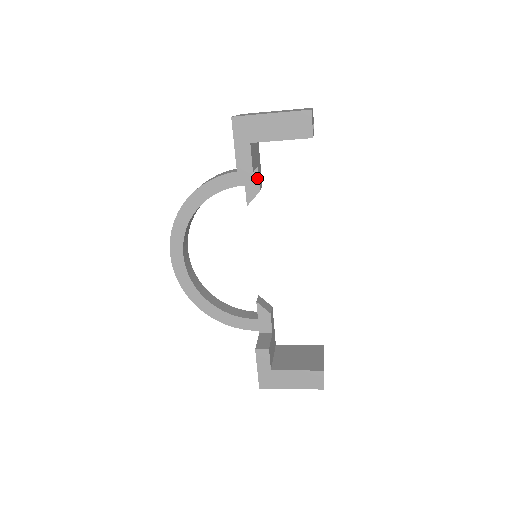
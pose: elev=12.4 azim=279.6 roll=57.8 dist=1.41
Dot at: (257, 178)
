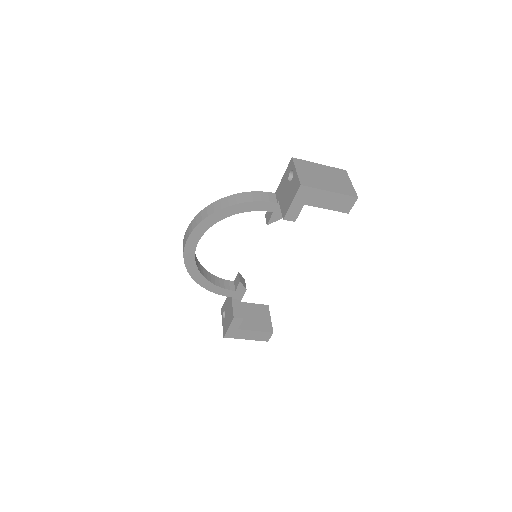
Dot at: occluded
